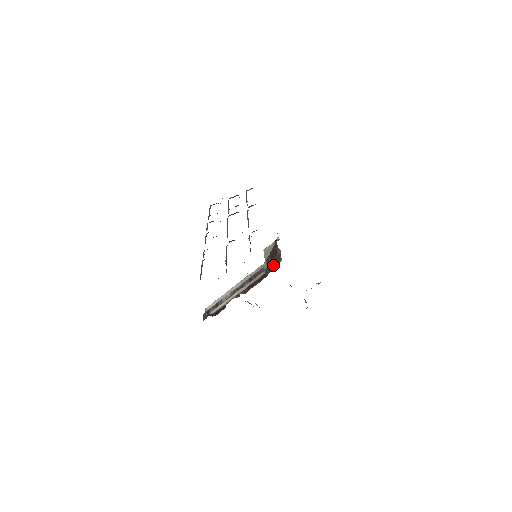
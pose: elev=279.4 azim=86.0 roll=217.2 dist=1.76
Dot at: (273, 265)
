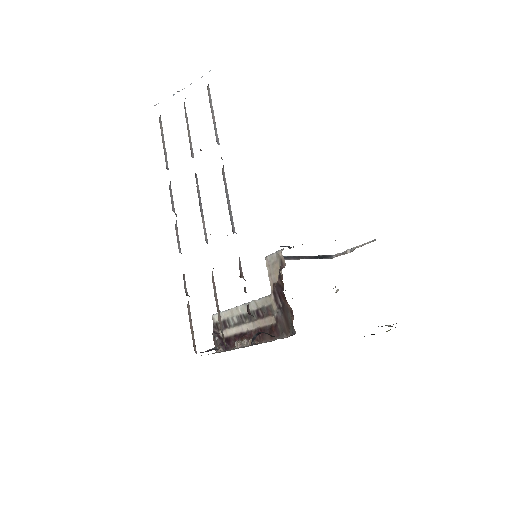
Dot at: (285, 320)
